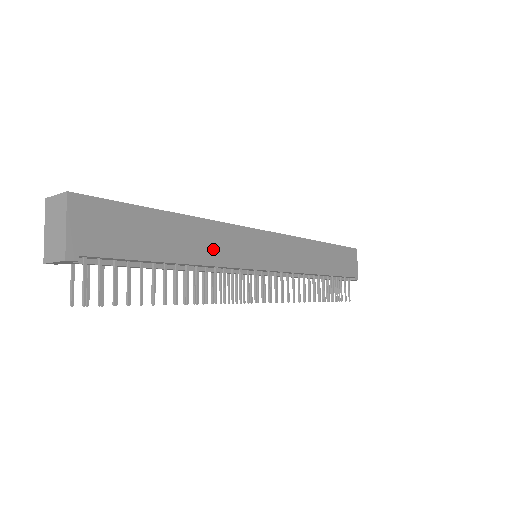
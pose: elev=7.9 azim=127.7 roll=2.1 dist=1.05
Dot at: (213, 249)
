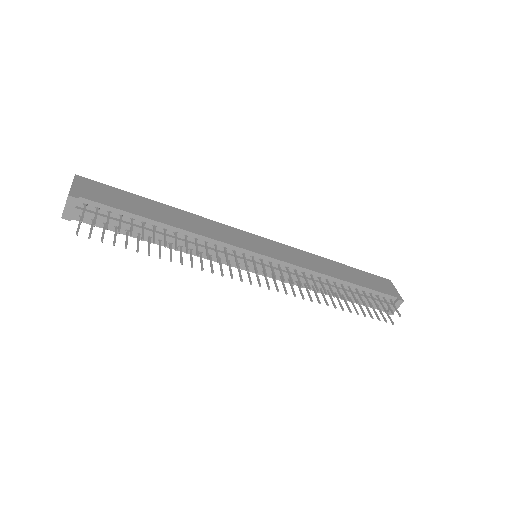
Dot at: (199, 228)
